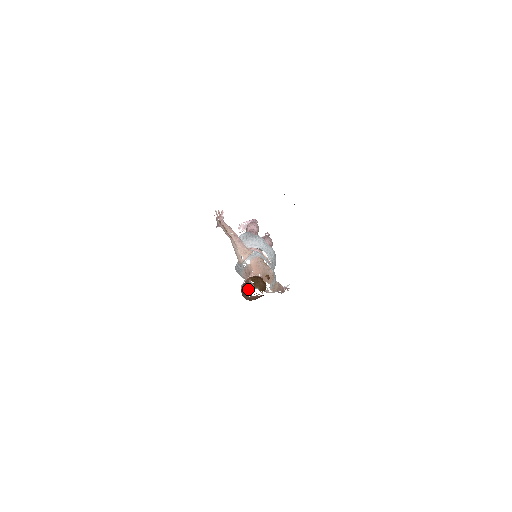
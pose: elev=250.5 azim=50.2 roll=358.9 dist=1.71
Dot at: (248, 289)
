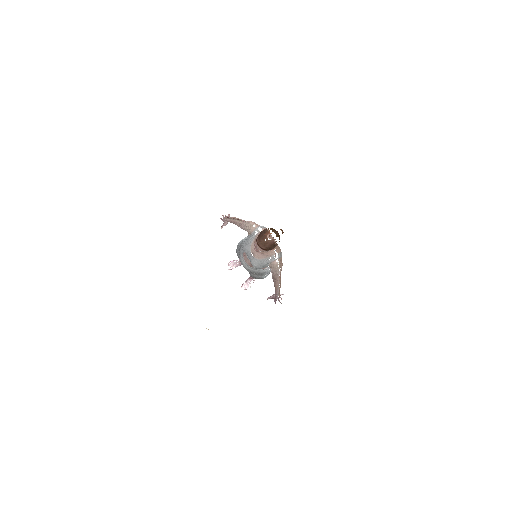
Dot at: (265, 233)
